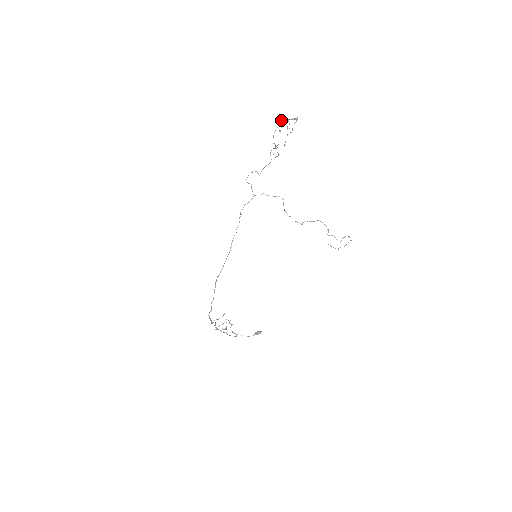
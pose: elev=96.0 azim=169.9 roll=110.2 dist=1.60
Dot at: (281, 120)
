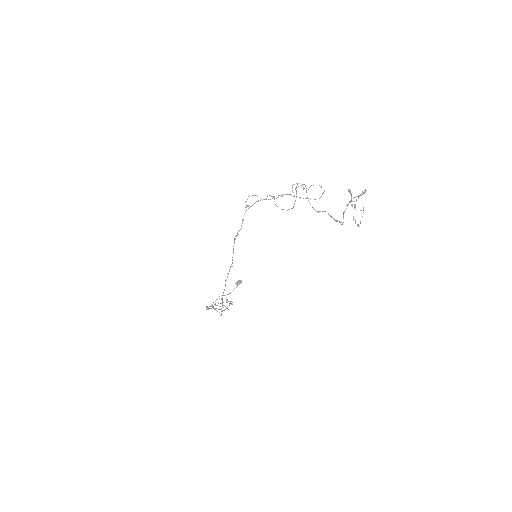
Dot at: occluded
